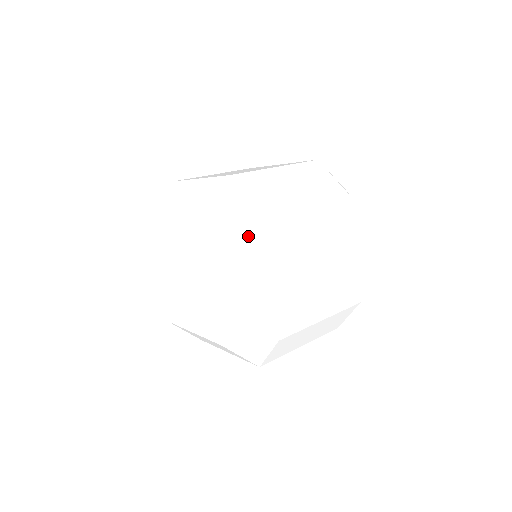
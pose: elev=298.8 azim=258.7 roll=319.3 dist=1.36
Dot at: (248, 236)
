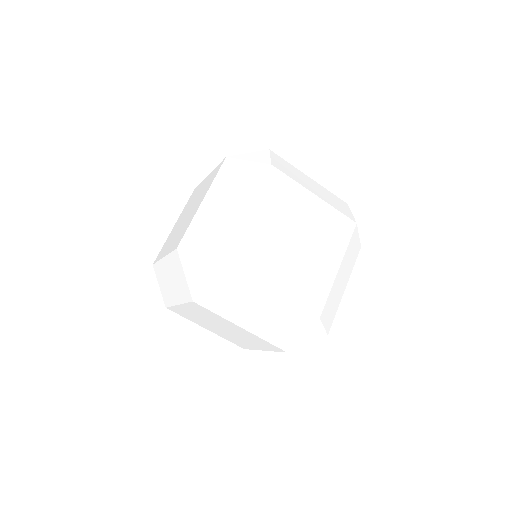
Dot at: (254, 174)
